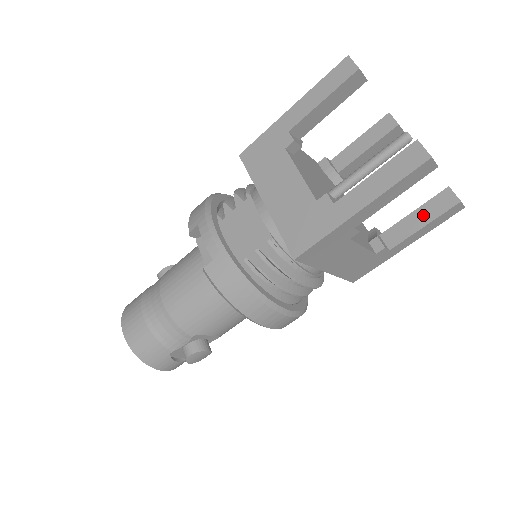
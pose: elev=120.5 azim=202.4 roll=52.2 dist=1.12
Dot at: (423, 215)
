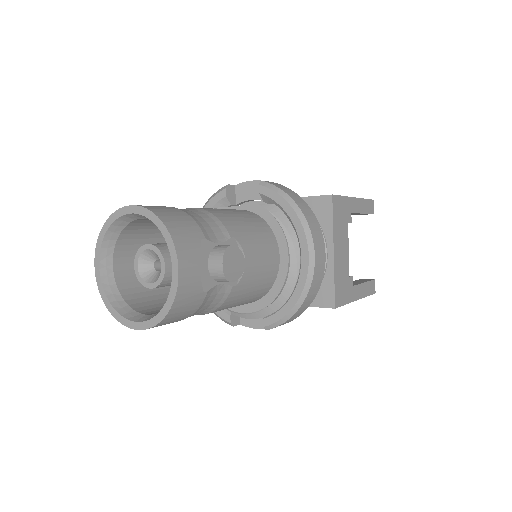
Dot at: (359, 281)
